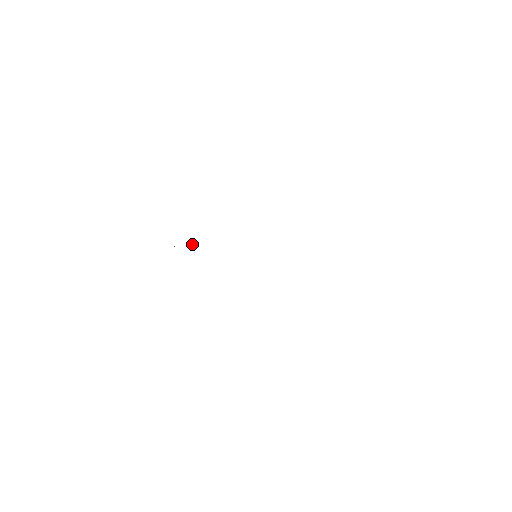
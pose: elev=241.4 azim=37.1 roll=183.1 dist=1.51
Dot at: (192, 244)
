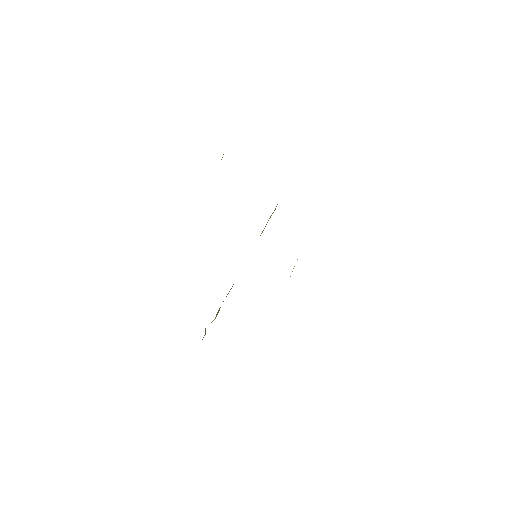
Dot at: occluded
